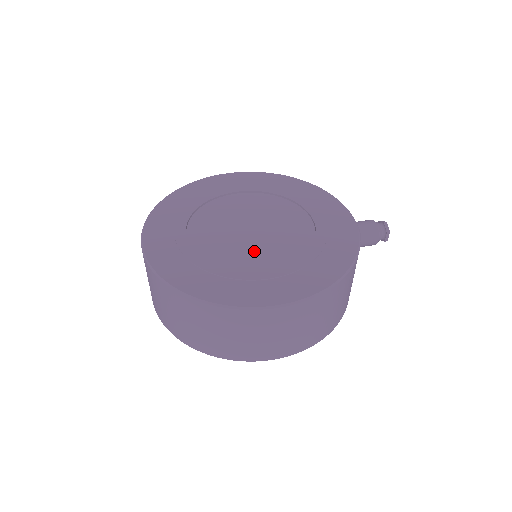
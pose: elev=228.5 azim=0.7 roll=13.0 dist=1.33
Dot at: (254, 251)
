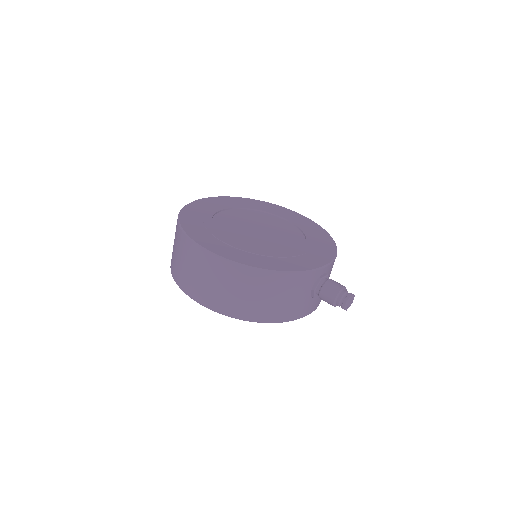
Dot at: (240, 233)
